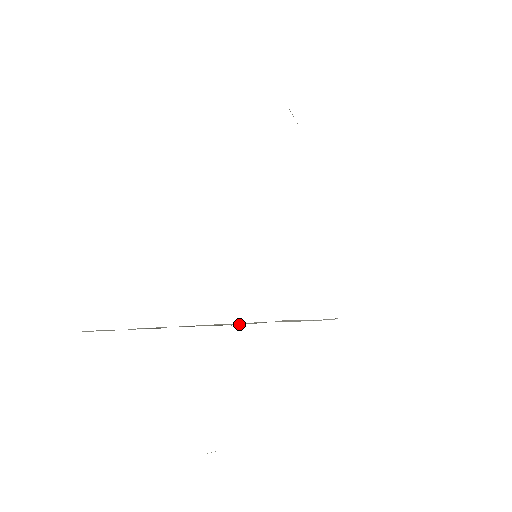
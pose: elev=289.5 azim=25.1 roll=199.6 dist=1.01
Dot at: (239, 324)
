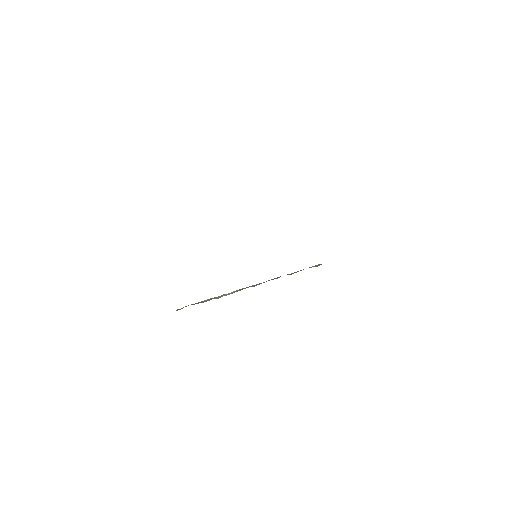
Dot at: occluded
